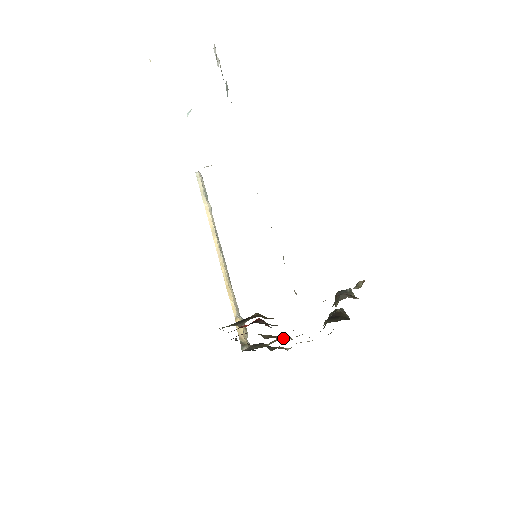
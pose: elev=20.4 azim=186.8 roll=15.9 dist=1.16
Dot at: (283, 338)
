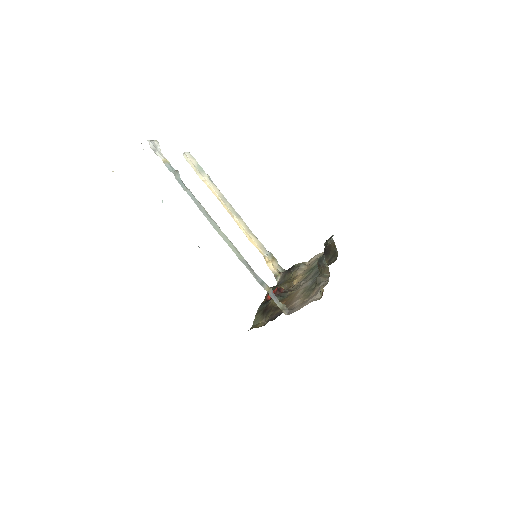
Dot at: (298, 279)
